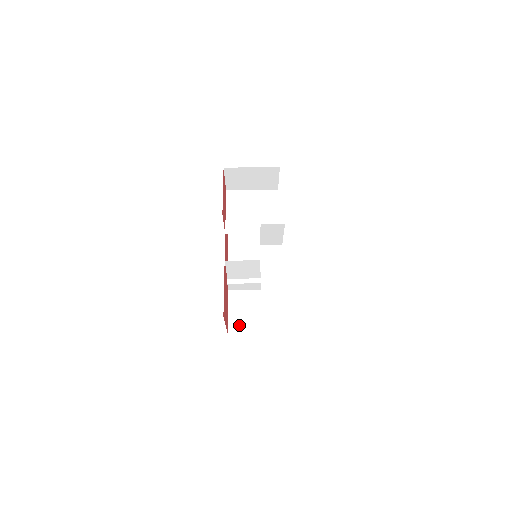
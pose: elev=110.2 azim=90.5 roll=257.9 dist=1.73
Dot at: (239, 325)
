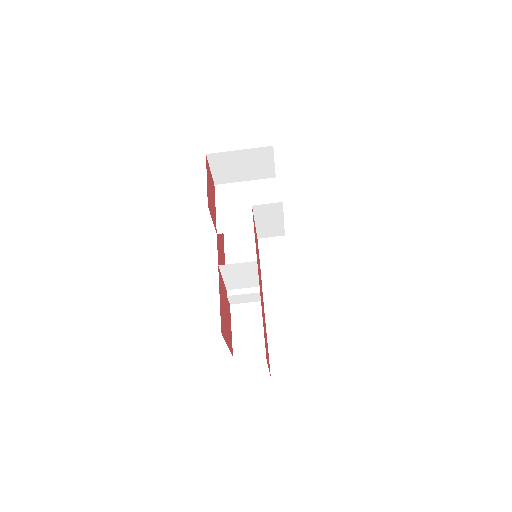
Dot at: (246, 345)
